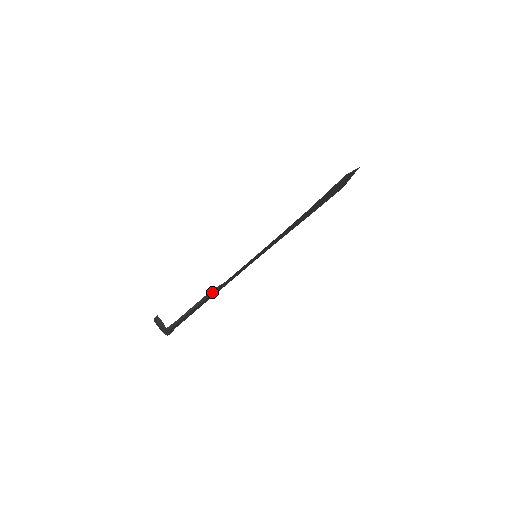
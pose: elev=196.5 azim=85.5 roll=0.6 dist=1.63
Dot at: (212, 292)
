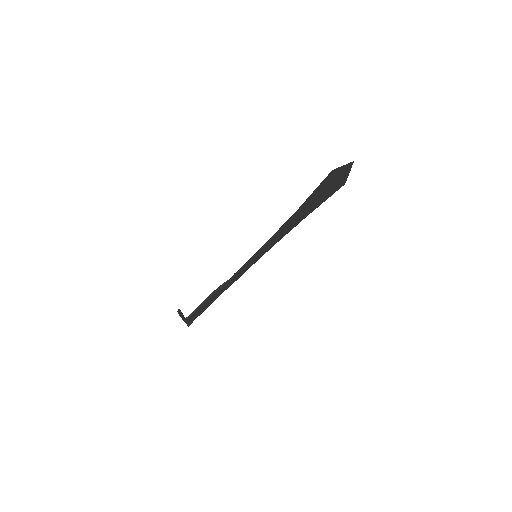
Dot at: (218, 289)
